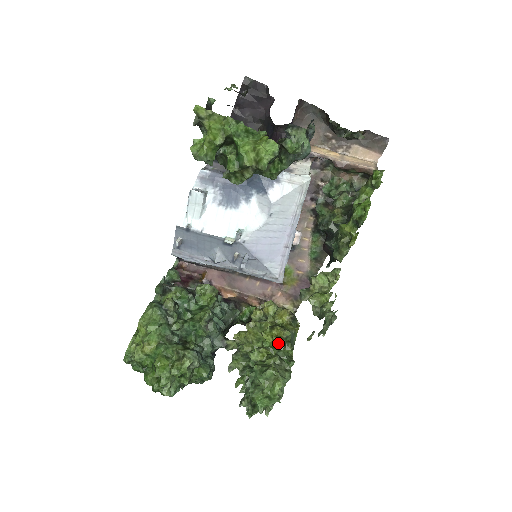
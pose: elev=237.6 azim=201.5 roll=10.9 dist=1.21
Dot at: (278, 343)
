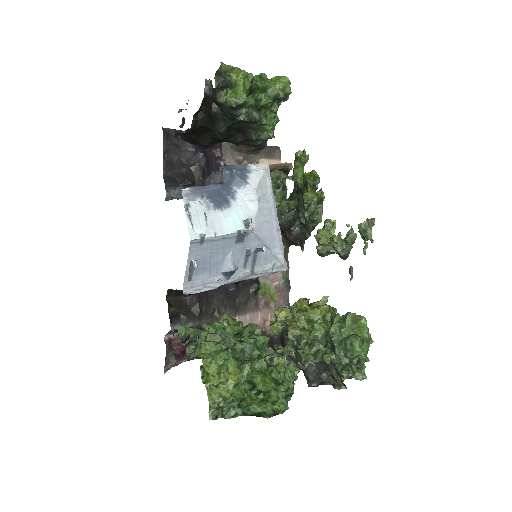
Dot at: (326, 308)
